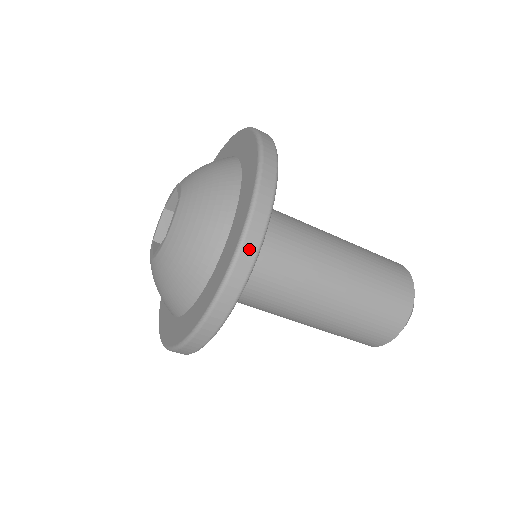
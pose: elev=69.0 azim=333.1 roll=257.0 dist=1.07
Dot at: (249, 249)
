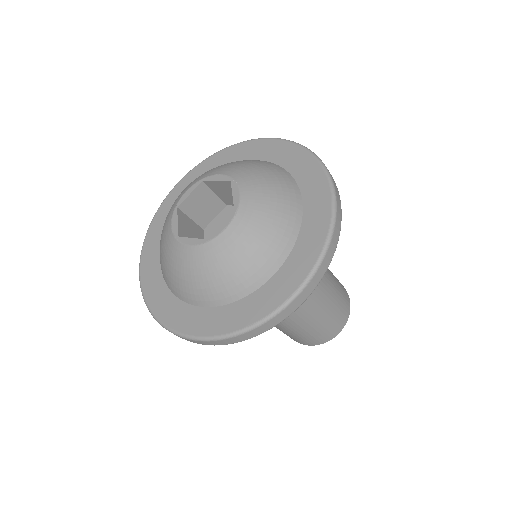
Dot at: (284, 314)
